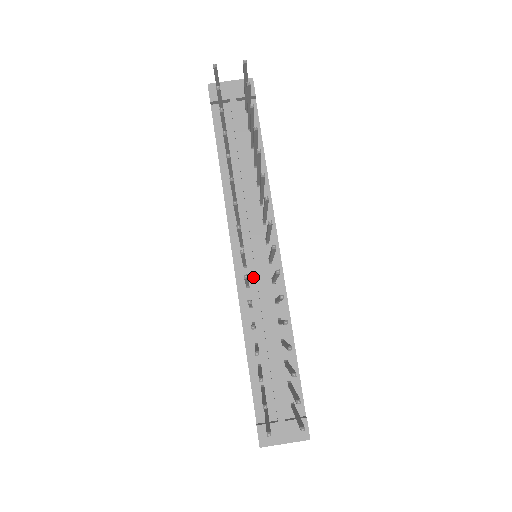
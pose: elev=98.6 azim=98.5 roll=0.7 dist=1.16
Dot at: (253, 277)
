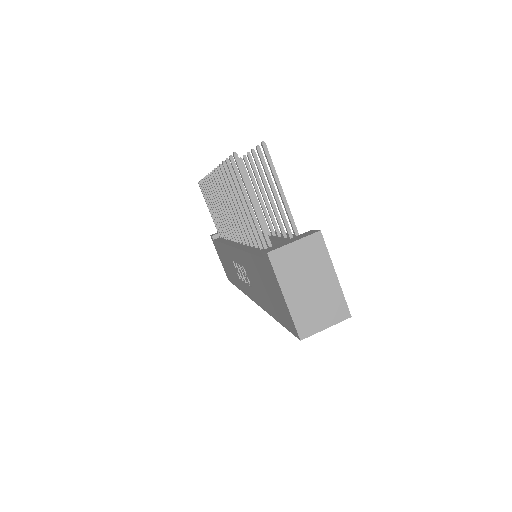
Dot at: occluded
